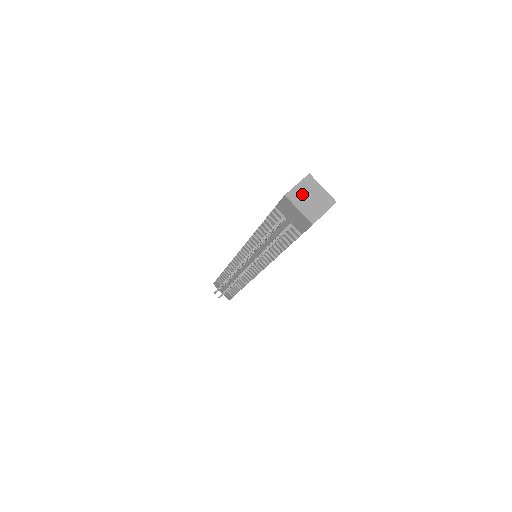
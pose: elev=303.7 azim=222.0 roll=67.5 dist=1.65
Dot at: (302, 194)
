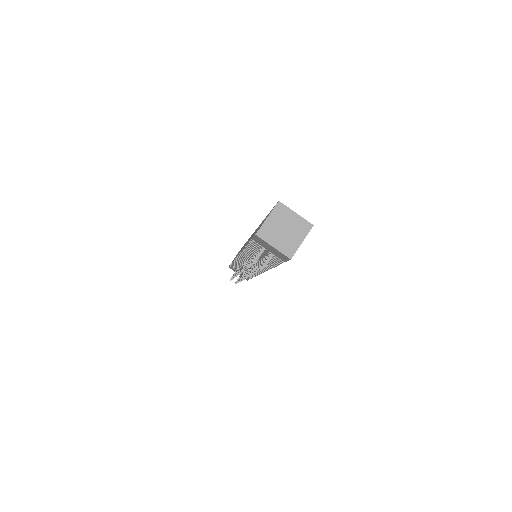
Dot at: (274, 228)
